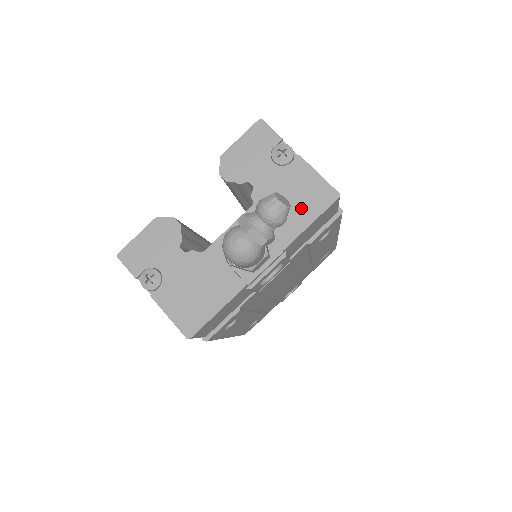
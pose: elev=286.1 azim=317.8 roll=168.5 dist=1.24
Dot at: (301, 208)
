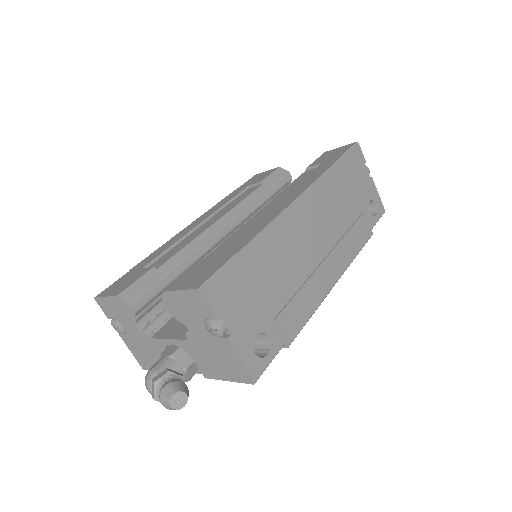
Dot at: (222, 368)
